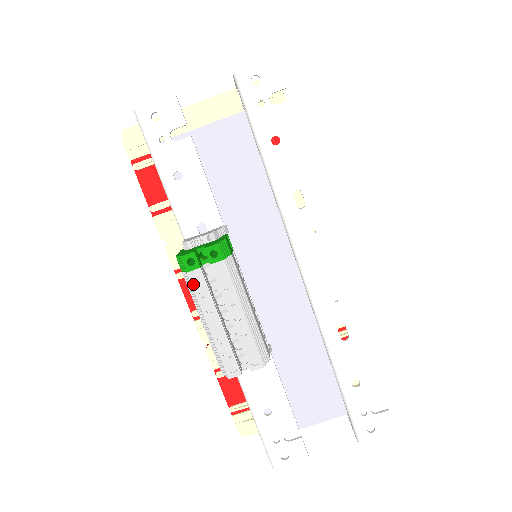
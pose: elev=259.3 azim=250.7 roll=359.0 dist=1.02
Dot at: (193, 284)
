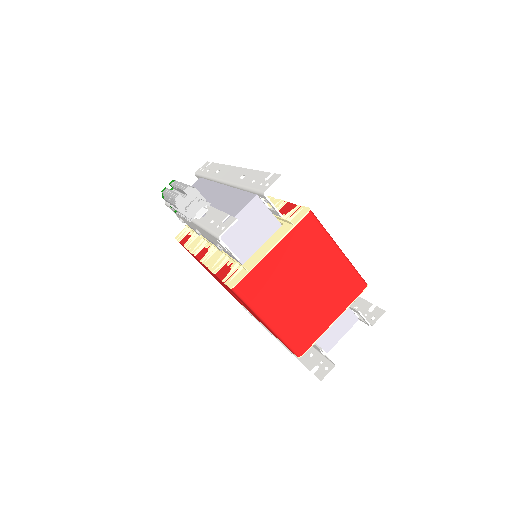
Dot at: (164, 193)
